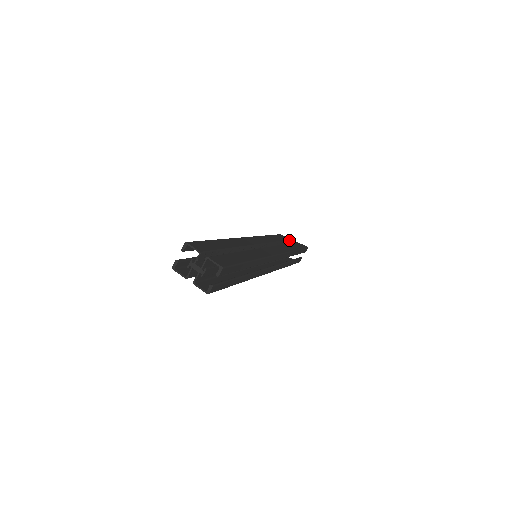
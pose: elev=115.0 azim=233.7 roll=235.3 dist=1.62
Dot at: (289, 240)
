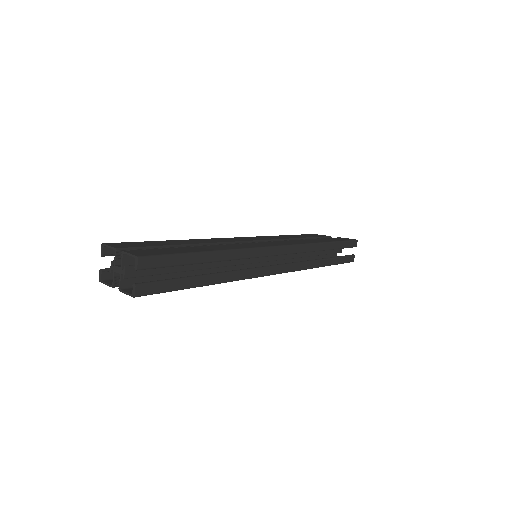
Dot at: (326, 237)
